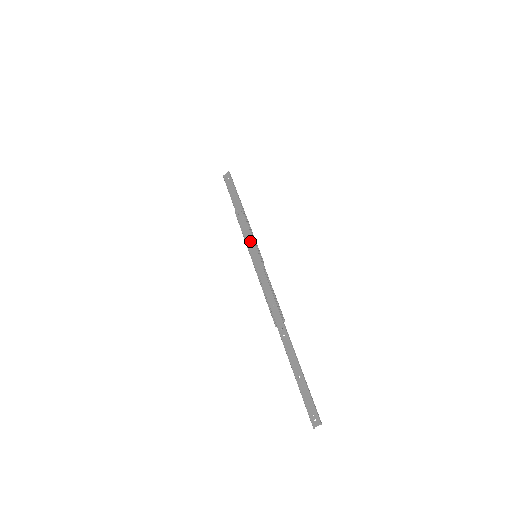
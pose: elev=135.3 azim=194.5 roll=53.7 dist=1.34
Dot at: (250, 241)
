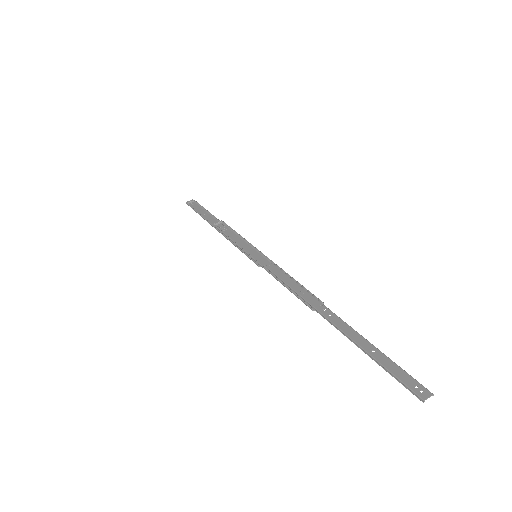
Dot at: (243, 245)
